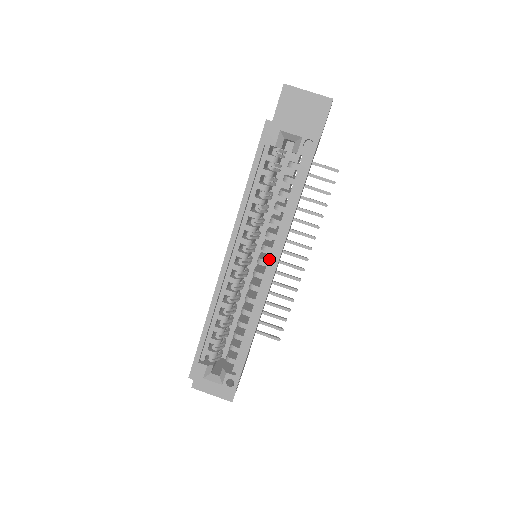
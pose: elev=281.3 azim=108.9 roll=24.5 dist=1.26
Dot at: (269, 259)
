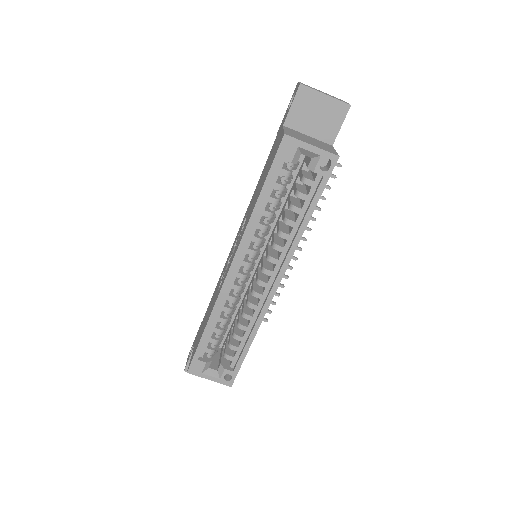
Dot at: (274, 270)
